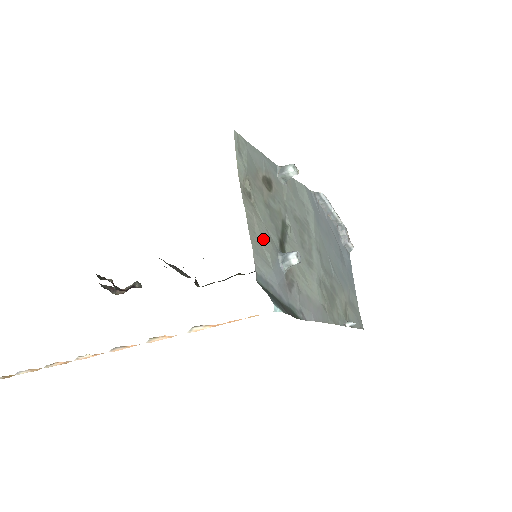
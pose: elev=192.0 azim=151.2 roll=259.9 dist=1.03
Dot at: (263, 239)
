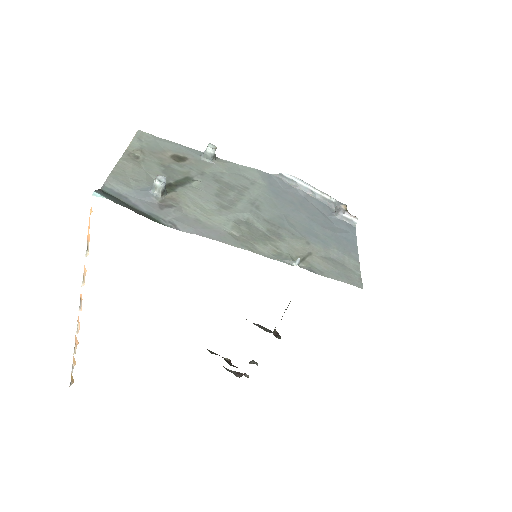
Dot at: (134, 175)
